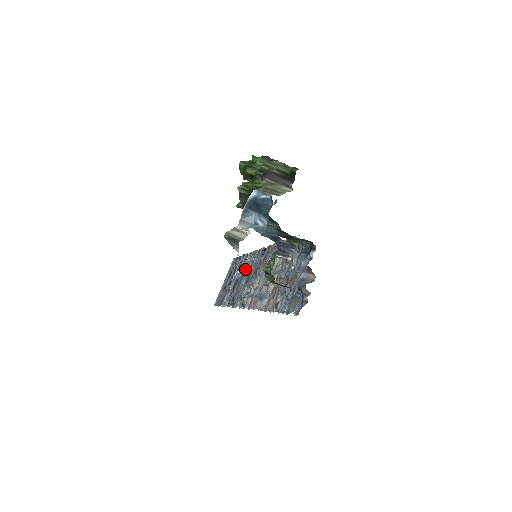
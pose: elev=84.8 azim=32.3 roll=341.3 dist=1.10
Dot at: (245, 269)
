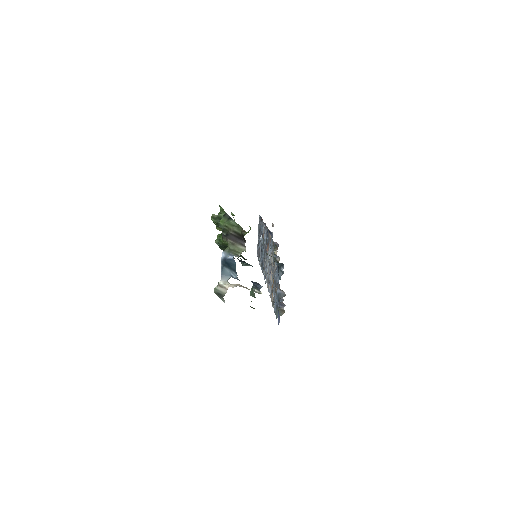
Dot at: (263, 239)
